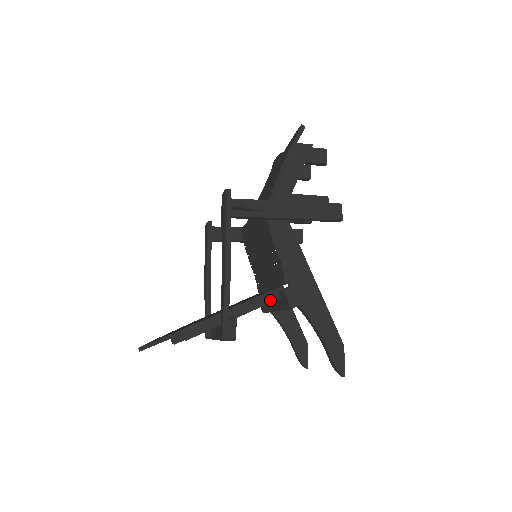
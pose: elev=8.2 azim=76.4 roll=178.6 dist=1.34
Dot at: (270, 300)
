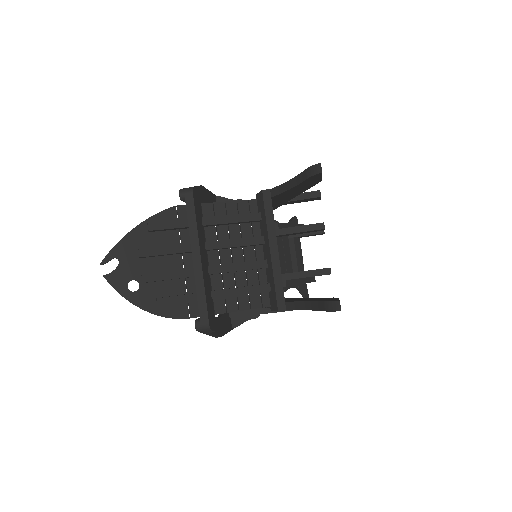
Dot at: (248, 214)
